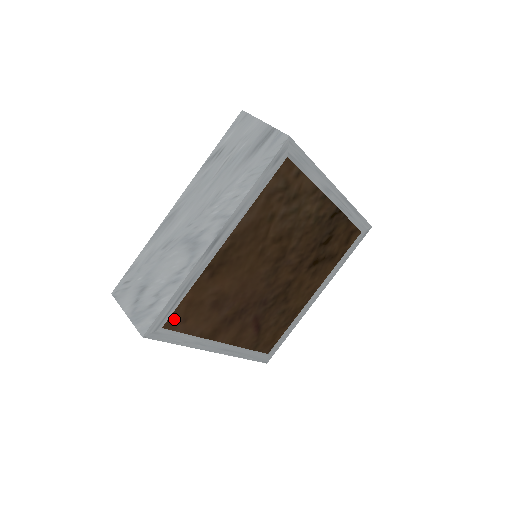
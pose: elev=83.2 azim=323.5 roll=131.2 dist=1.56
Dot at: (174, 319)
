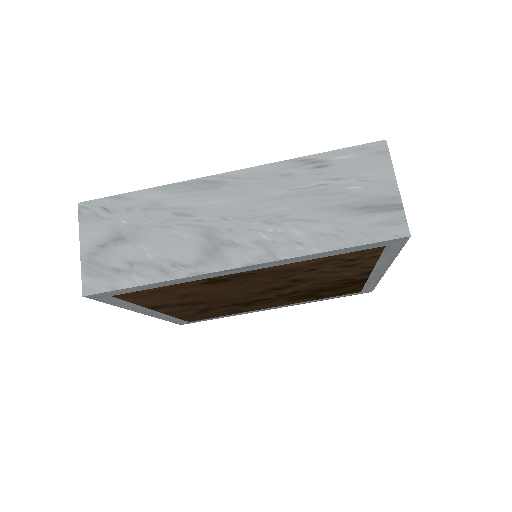
Dot at: (131, 294)
